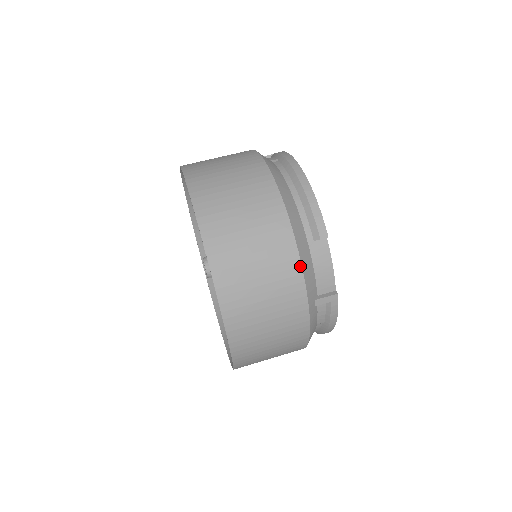
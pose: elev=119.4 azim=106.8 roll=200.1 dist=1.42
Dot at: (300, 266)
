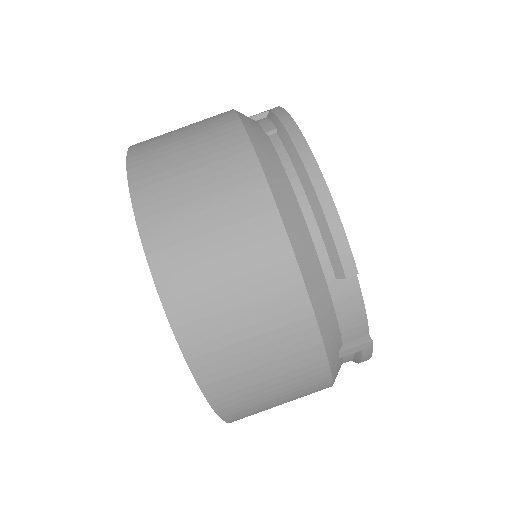
Dot at: (315, 325)
